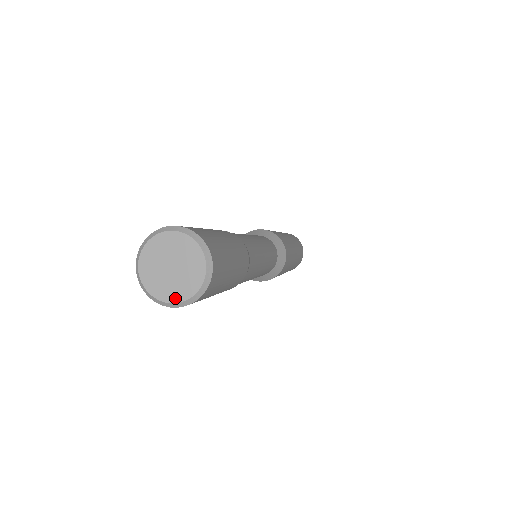
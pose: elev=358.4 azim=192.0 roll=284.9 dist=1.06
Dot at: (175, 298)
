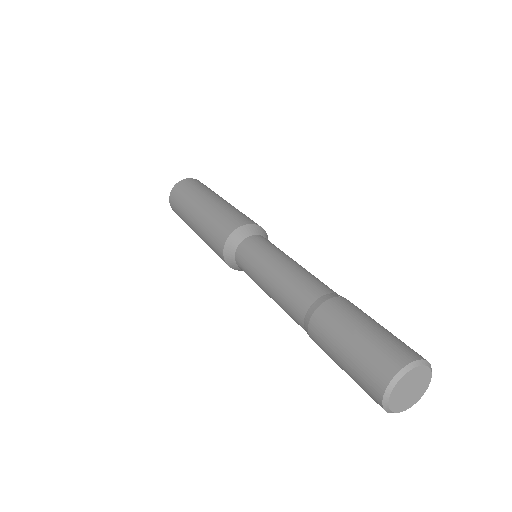
Dot at: (394, 408)
